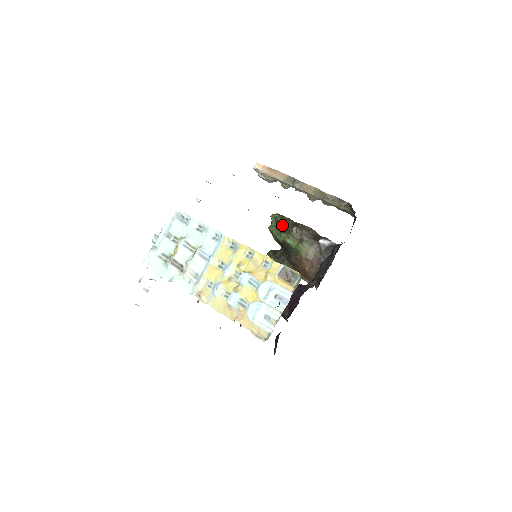
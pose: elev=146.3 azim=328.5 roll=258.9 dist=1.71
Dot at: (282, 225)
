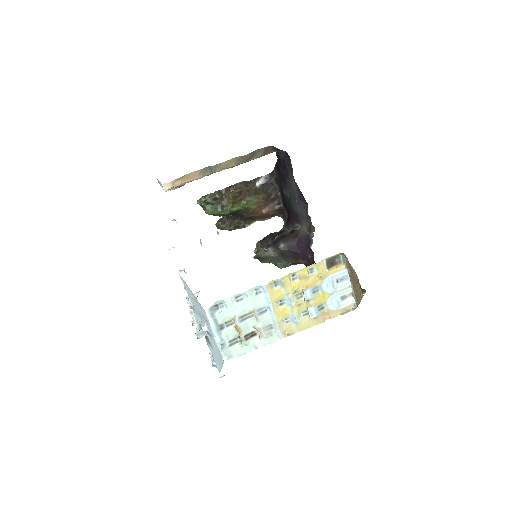
Dot at: (216, 202)
